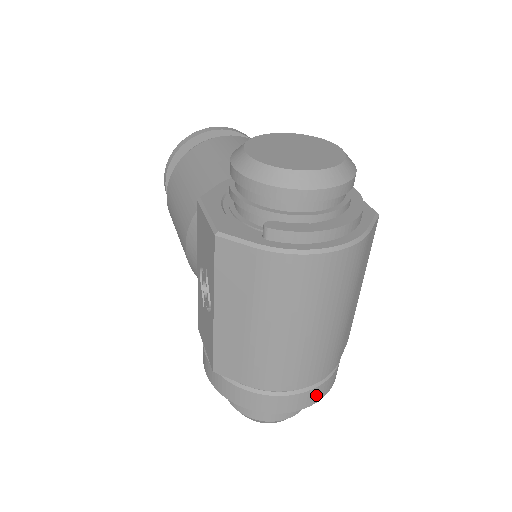
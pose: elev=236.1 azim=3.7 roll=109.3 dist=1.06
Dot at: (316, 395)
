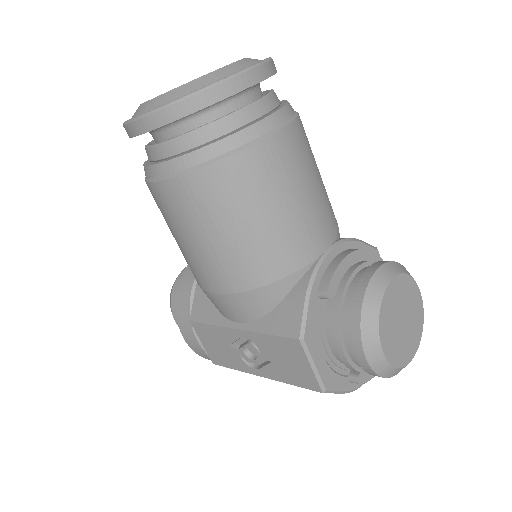
Dot at: occluded
